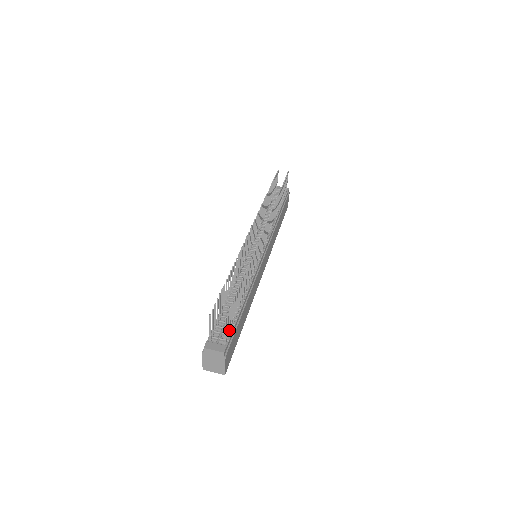
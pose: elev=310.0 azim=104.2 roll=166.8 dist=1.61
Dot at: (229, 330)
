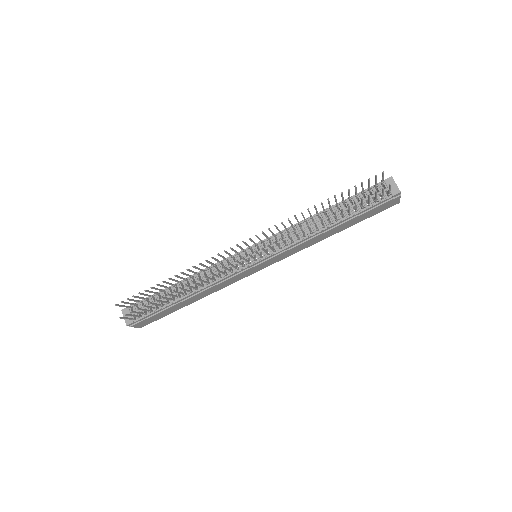
Dot at: (144, 314)
